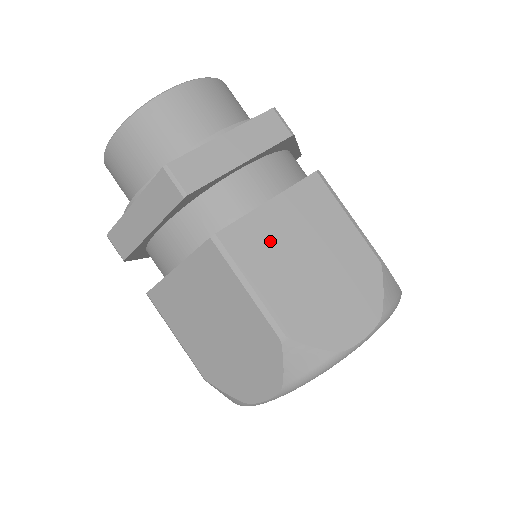
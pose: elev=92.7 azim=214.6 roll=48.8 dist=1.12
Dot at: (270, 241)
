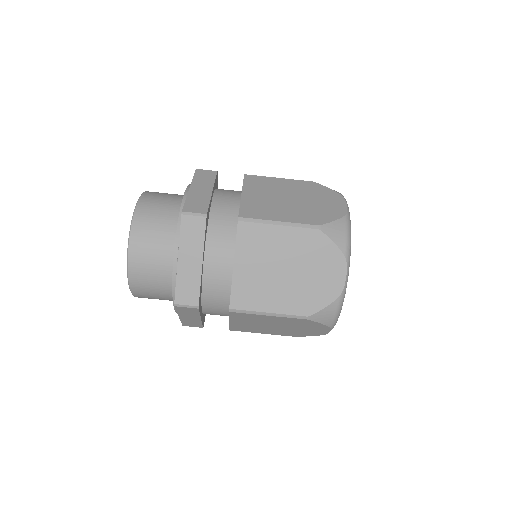
Dot at: (263, 204)
